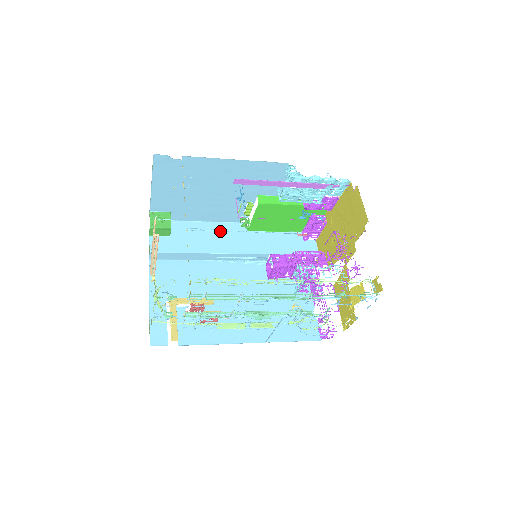
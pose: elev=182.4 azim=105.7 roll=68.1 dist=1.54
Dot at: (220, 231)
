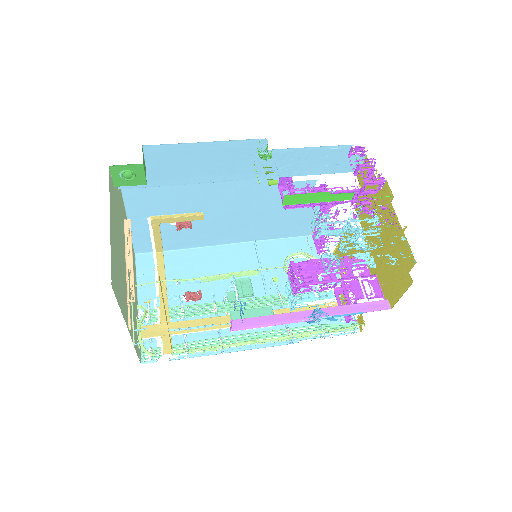
Dot at: (223, 154)
